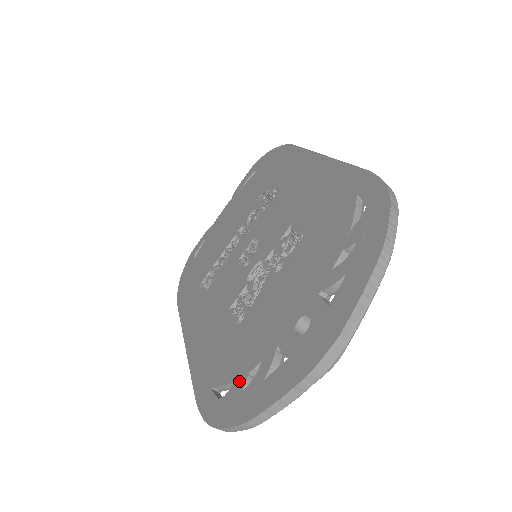
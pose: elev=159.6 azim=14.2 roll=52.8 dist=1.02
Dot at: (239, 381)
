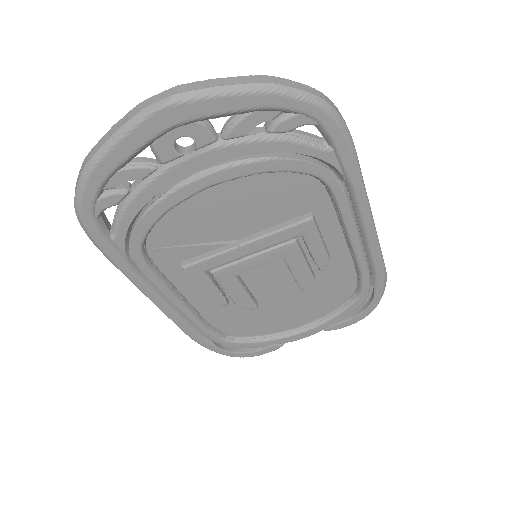
Dot at: occluded
